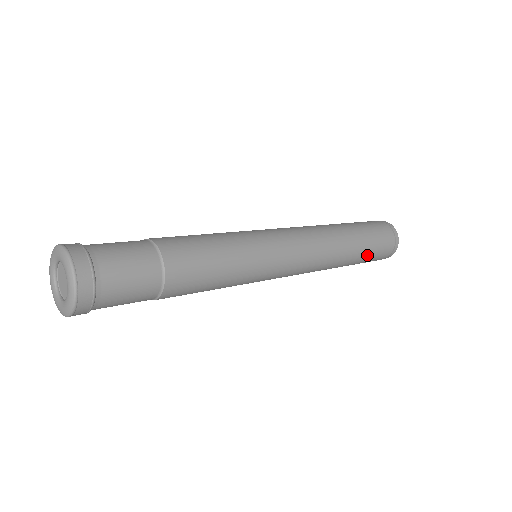
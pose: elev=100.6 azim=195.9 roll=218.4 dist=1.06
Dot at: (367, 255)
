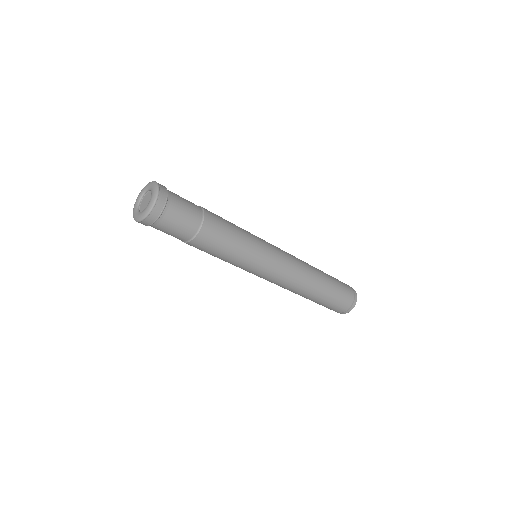
Dot at: (329, 299)
